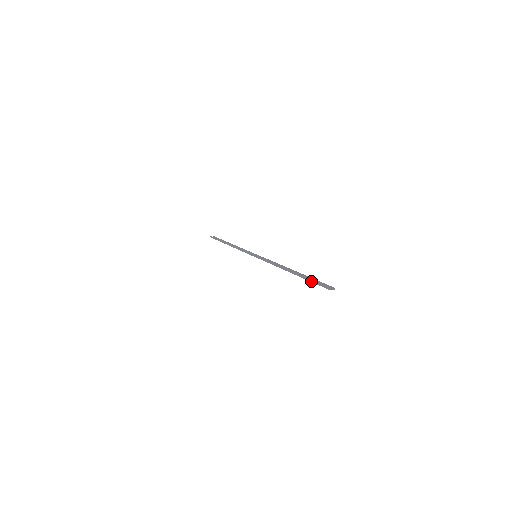
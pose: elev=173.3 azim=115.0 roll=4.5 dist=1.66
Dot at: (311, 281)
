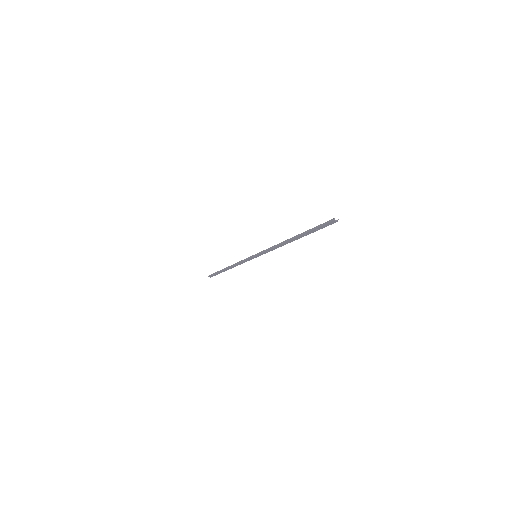
Dot at: (314, 228)
